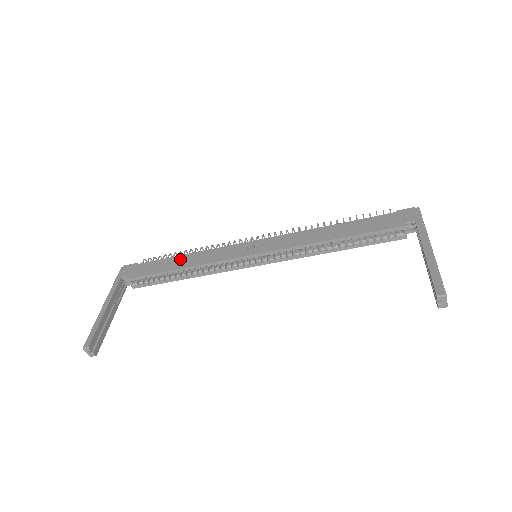
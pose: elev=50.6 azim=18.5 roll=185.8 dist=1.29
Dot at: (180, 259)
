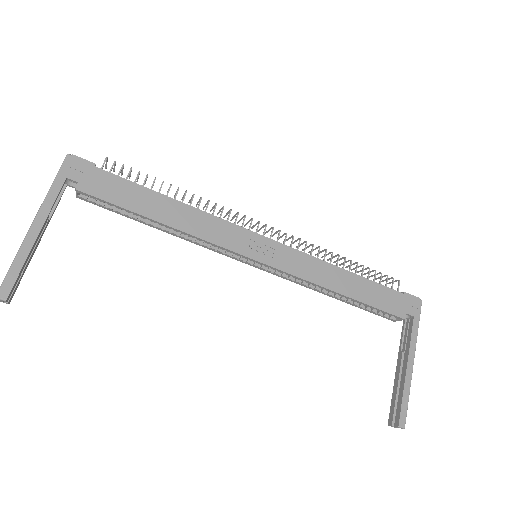
Dot at: (164, 203)
